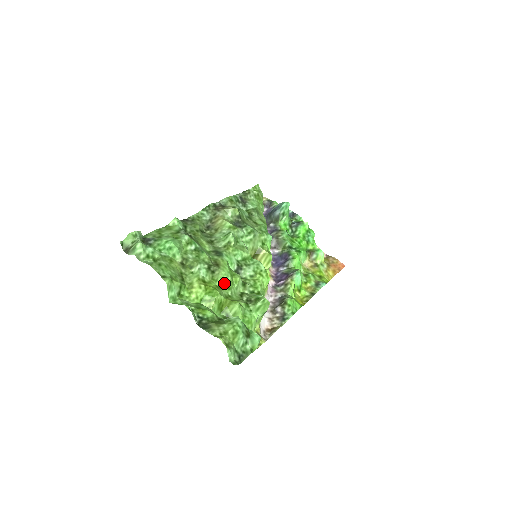
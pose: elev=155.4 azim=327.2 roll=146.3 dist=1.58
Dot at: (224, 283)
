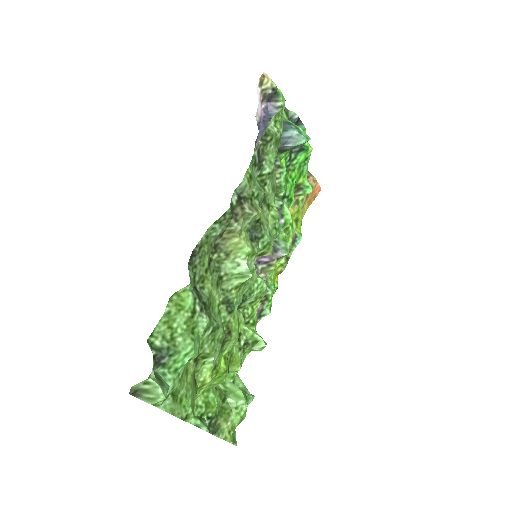
Dot at: (231, 349)
